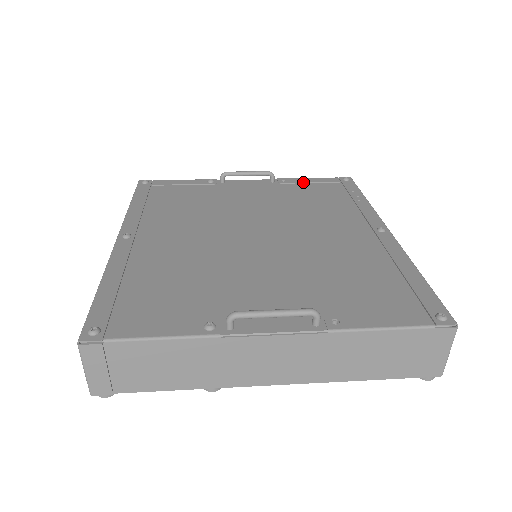
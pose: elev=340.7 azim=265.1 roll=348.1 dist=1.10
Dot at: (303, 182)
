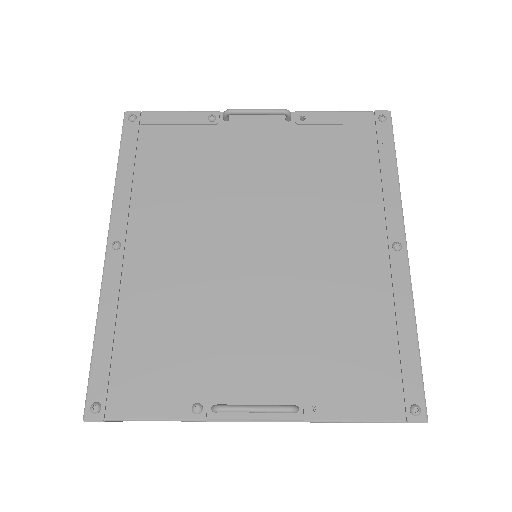
Dot at: (326, 124)
